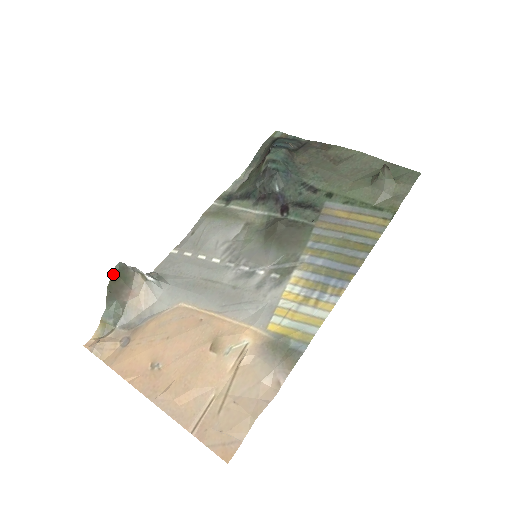
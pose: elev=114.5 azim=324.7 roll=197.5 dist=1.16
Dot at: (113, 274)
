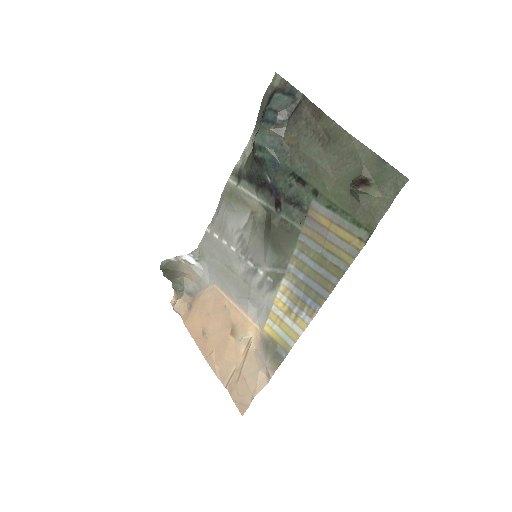
Dot at: (162, 269)
